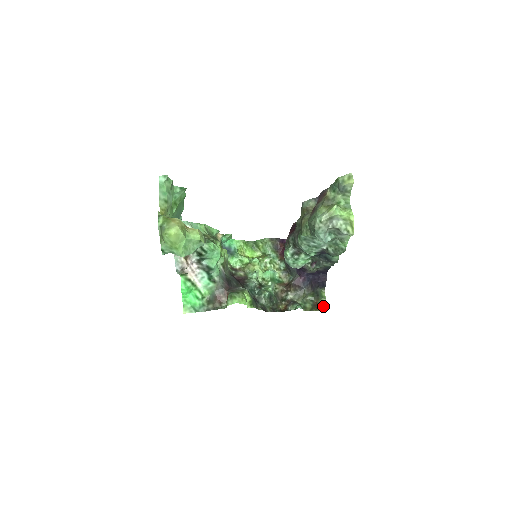
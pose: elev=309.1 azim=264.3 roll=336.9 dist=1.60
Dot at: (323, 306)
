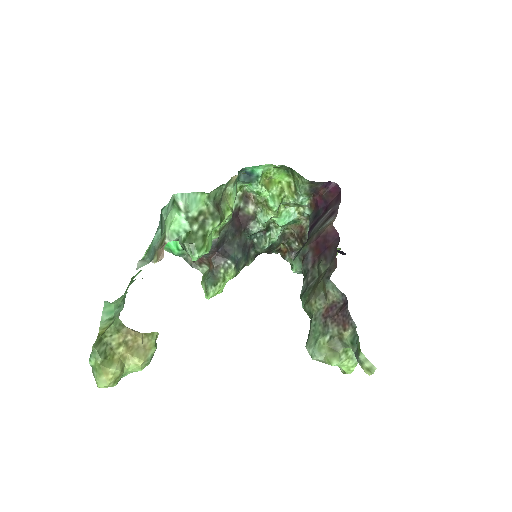
Dot at: occluded
